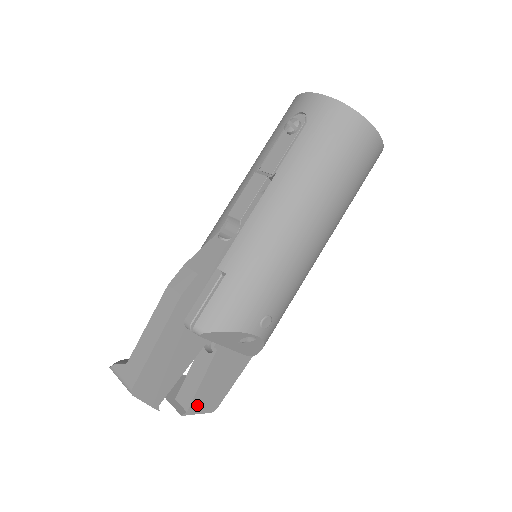
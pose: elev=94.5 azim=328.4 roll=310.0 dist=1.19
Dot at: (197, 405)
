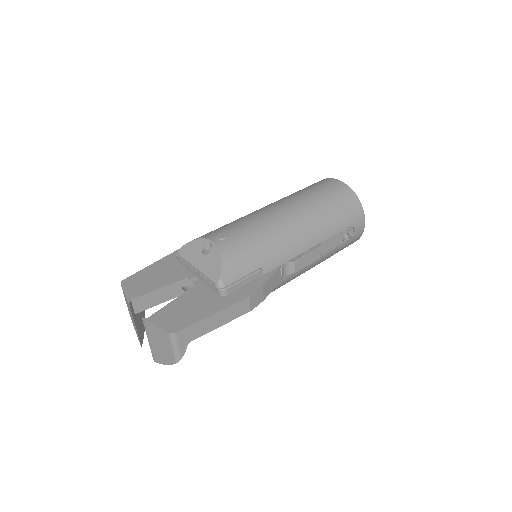
Dot at: (159, 318)
